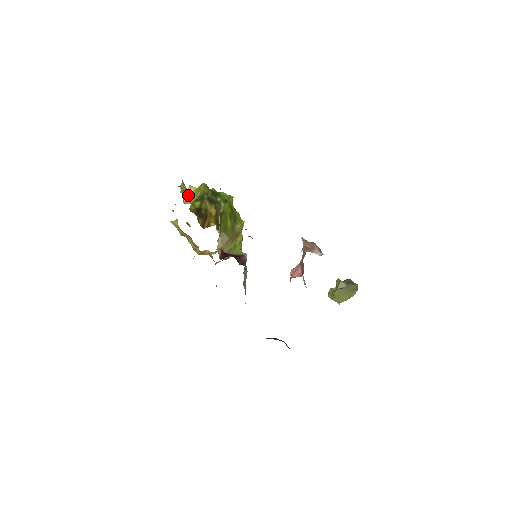
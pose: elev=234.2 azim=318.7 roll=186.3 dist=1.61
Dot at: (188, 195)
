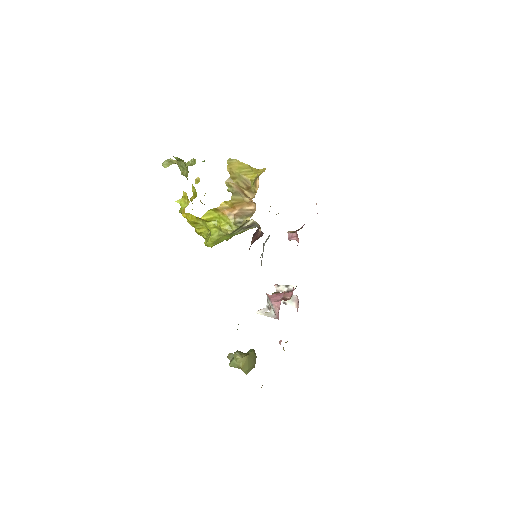
Dot at: occluded
